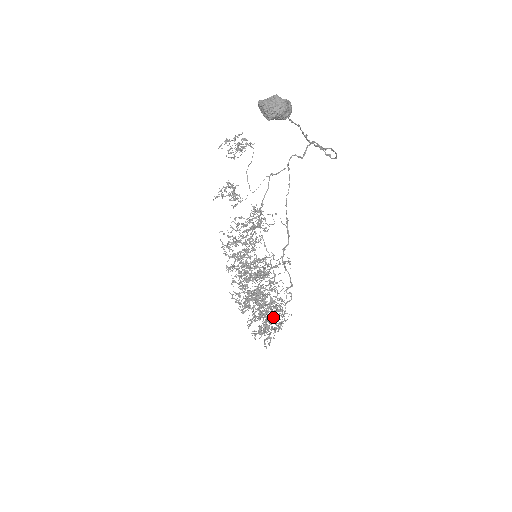
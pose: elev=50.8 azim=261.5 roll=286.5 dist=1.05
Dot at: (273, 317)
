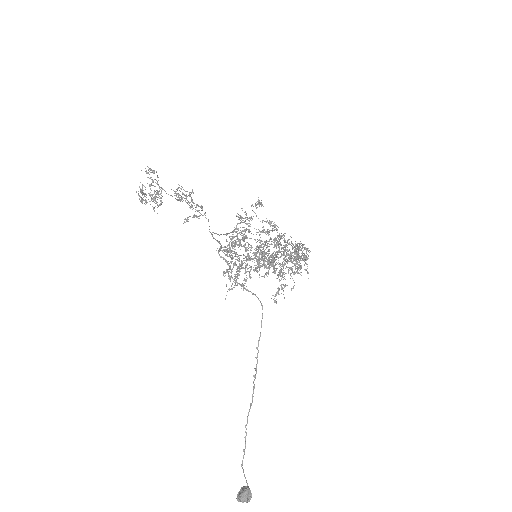
Dot at: occluded
